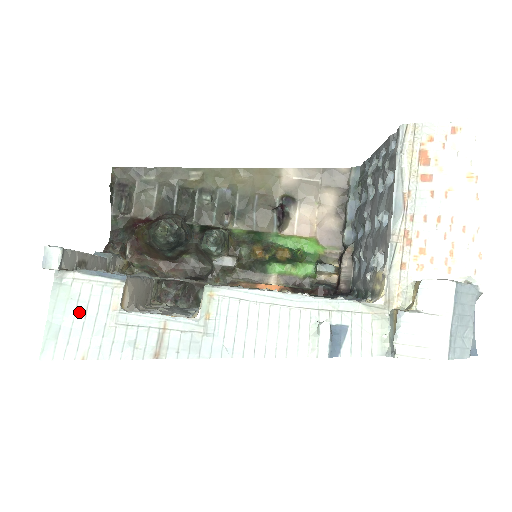
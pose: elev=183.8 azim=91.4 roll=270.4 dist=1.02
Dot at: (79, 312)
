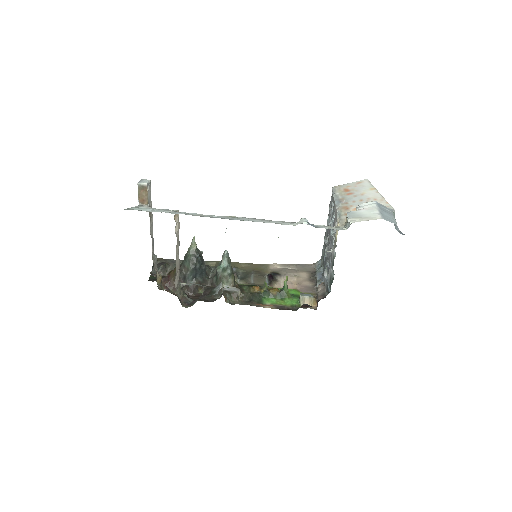
Dot at: (150, 209)
